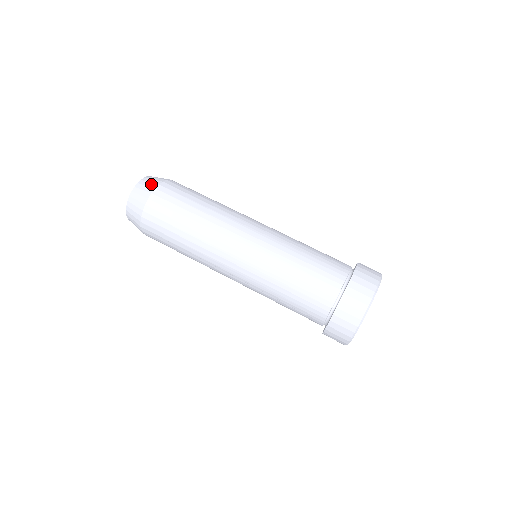
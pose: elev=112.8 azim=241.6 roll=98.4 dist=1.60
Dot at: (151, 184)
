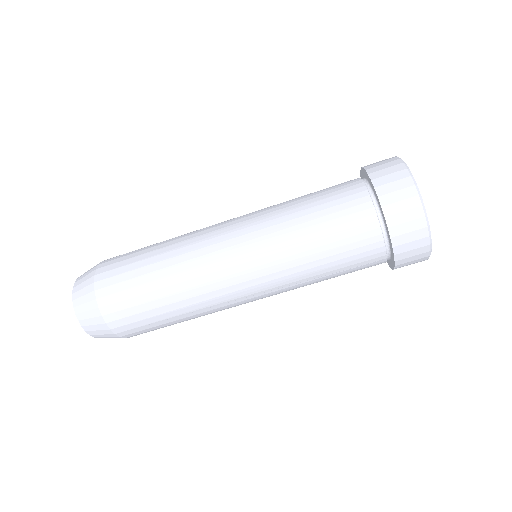
Dot at: (86, 282)
